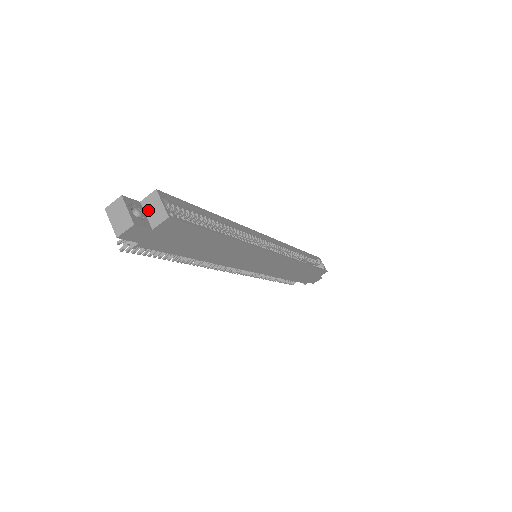
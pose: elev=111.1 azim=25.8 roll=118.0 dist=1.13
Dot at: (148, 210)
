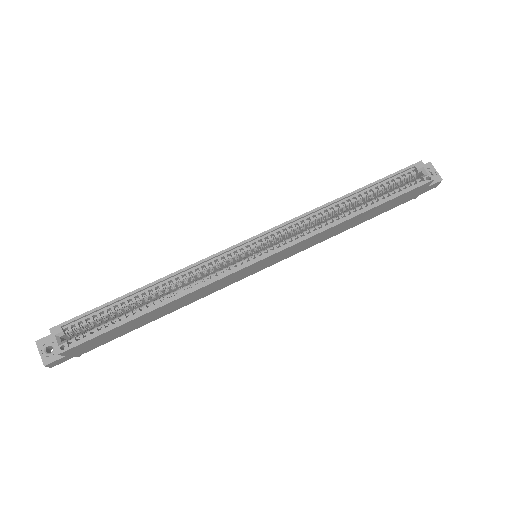
Dot at: occluded
